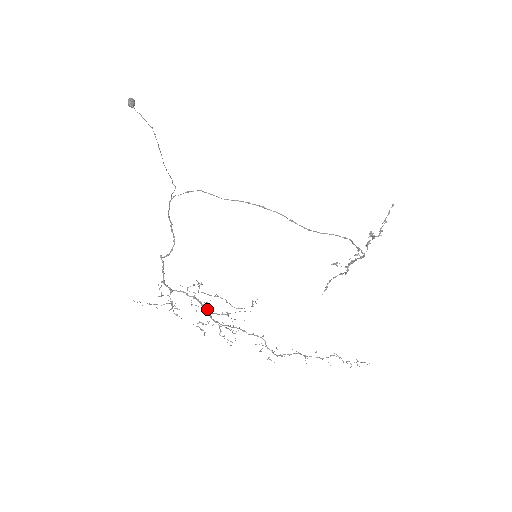
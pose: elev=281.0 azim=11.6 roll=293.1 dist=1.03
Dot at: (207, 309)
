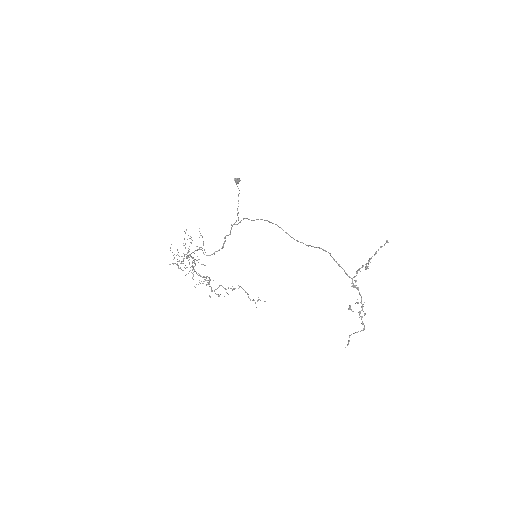
Dot at: (195, 264)
